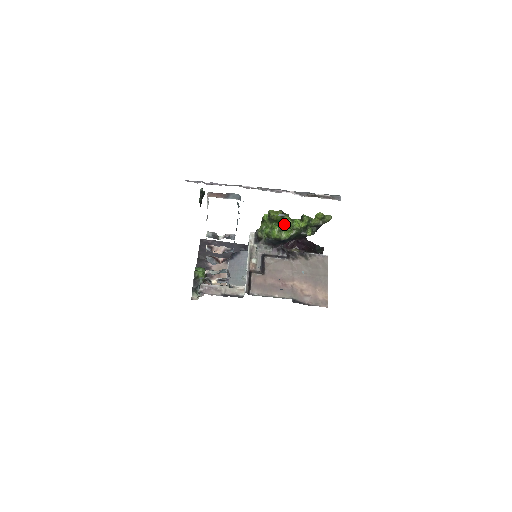
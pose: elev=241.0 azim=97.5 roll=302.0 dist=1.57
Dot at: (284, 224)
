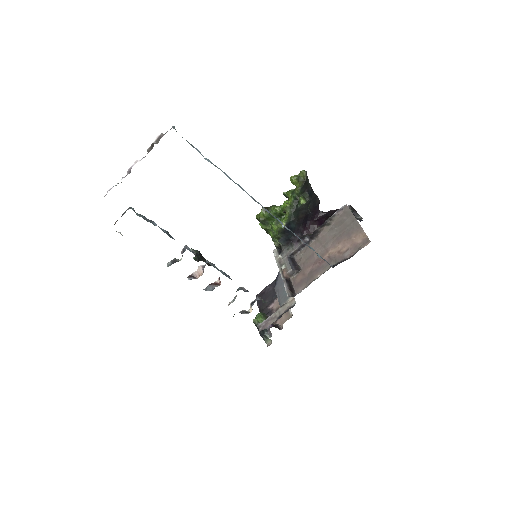
Dot at: (277, 215)
